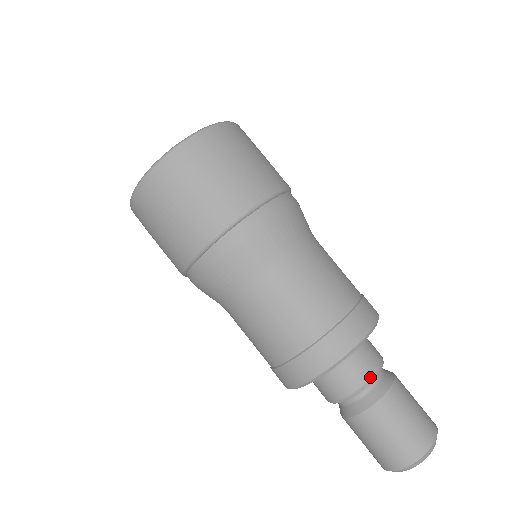
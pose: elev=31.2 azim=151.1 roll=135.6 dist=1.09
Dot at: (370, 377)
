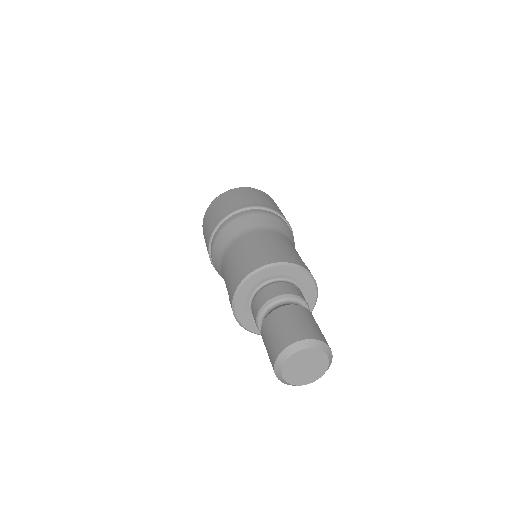
Dot at: (279, 295)
